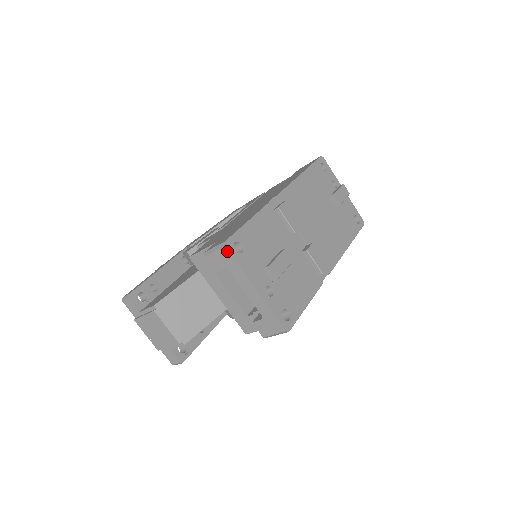
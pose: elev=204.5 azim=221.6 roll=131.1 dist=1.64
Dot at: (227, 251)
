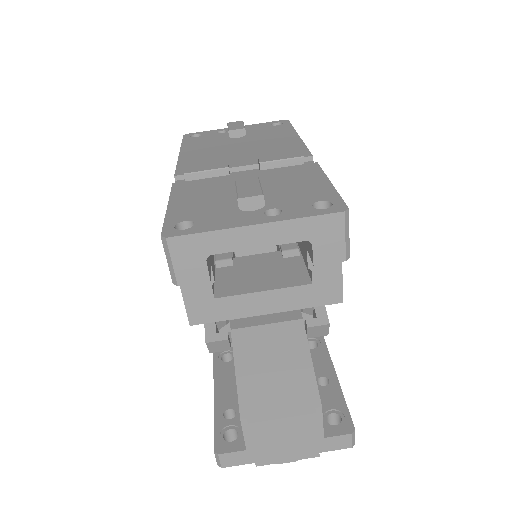
Dot at: (175, 240)
